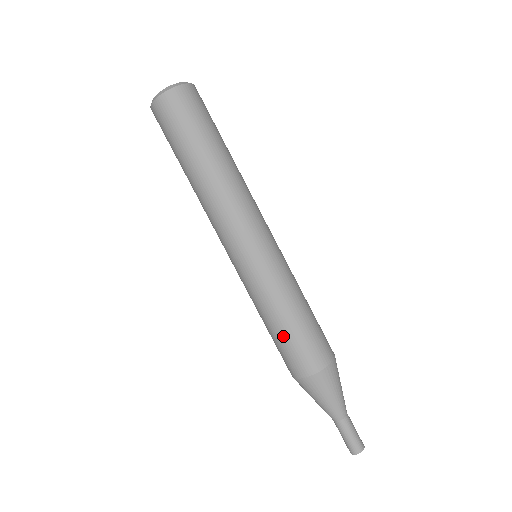
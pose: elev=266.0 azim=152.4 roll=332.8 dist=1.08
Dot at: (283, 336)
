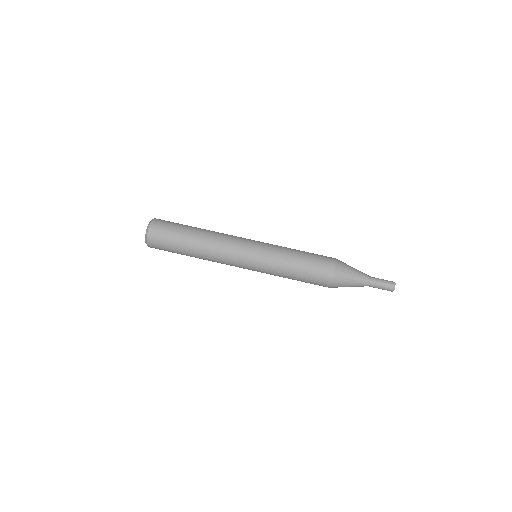
Dot at: (307, 258)
